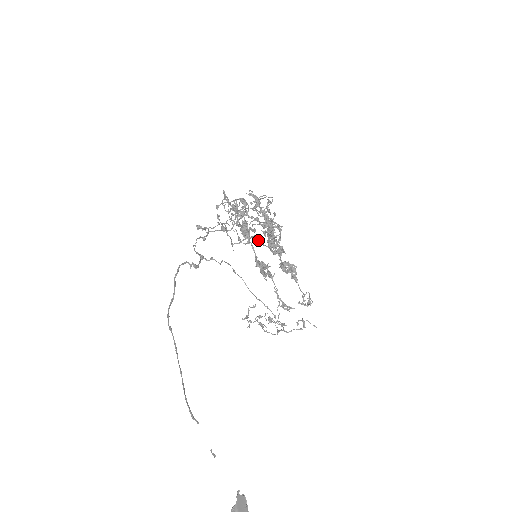
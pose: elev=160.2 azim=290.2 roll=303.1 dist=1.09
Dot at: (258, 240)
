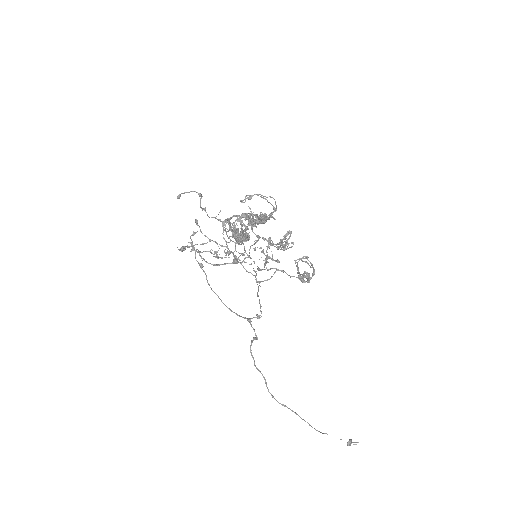
Dot at: (286, 273)
